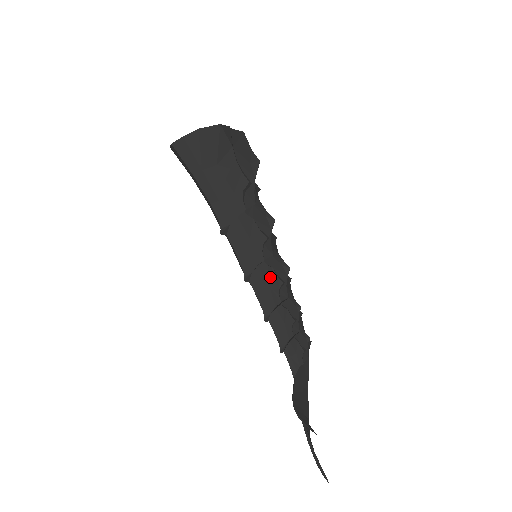
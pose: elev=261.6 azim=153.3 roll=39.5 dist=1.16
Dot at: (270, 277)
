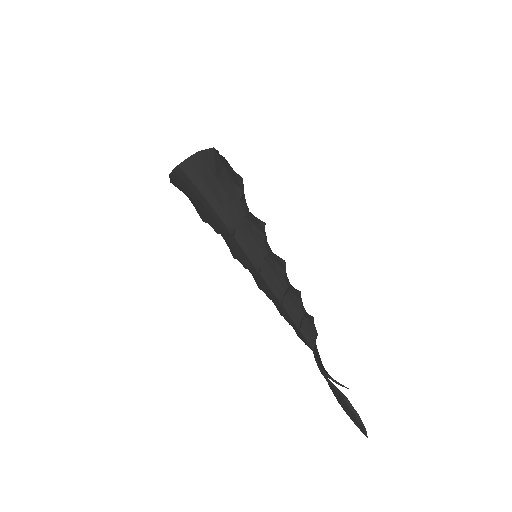
Dot at: (275, 268)
